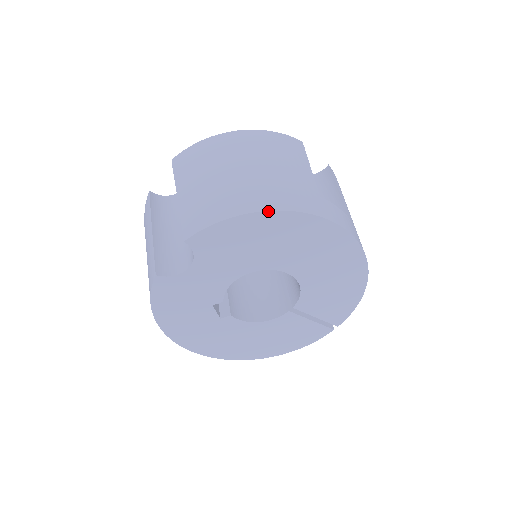
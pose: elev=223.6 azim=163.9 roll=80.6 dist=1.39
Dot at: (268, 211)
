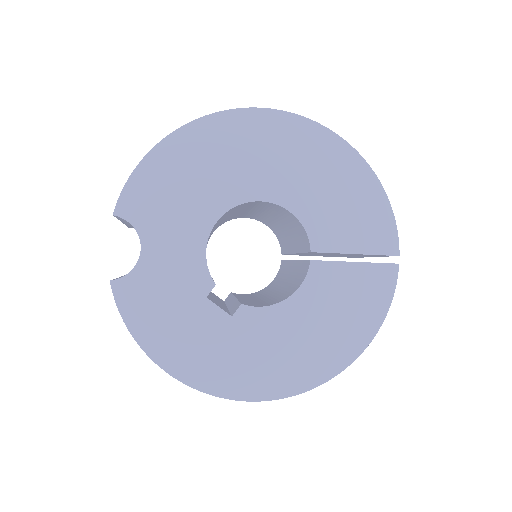
Dot at: (175, 131)
